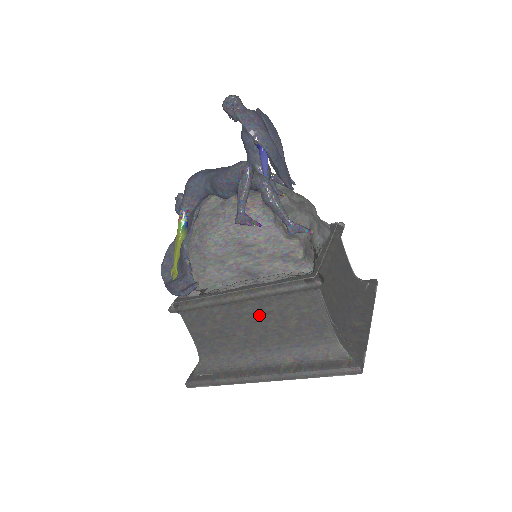
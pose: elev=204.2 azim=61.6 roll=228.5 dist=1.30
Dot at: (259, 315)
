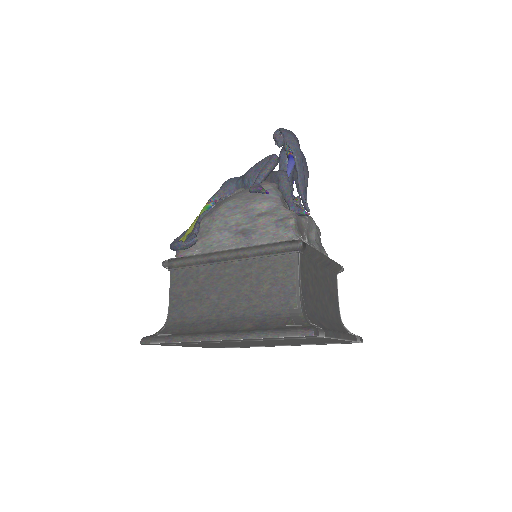
Dot at: (238, 277)
